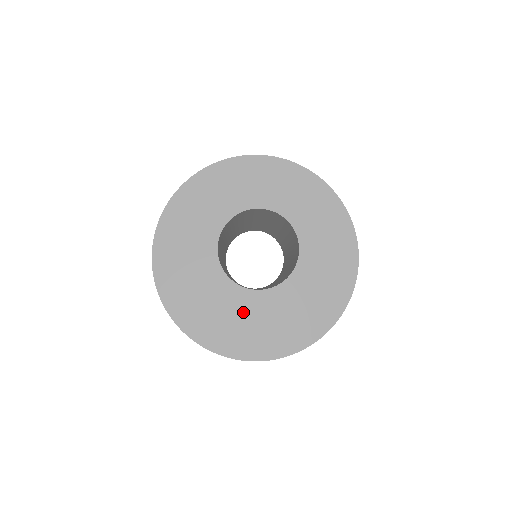
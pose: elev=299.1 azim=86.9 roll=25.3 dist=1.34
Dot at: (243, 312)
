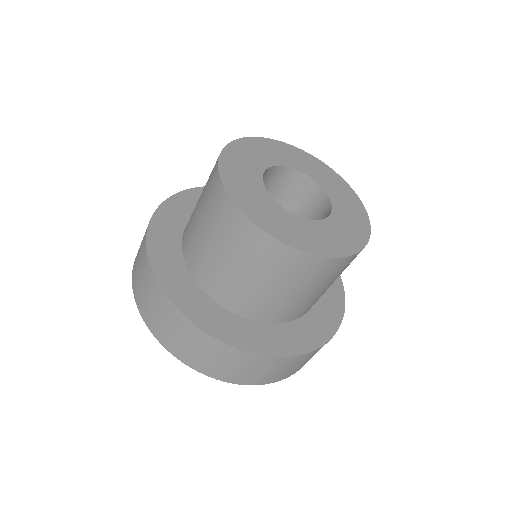
Dot at: (326, 238)
